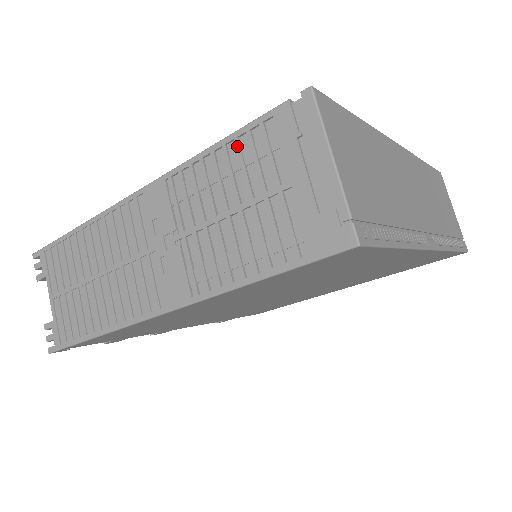
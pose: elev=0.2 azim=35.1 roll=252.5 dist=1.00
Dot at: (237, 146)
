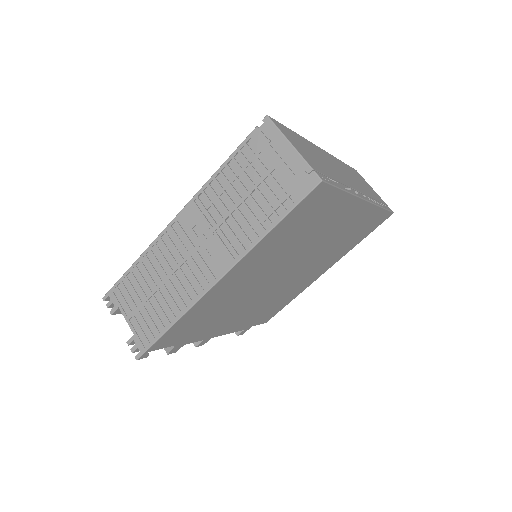
Dot at: (235, 162)
